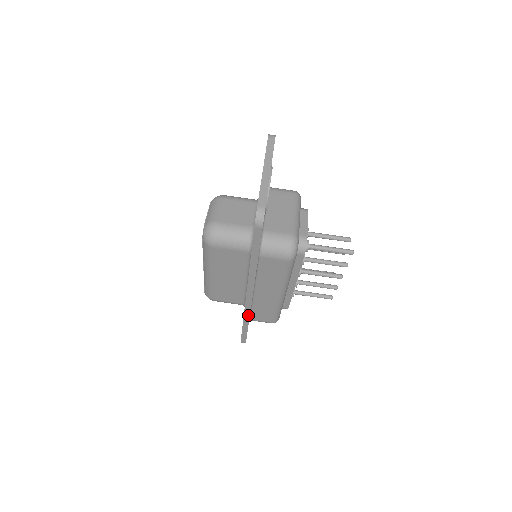
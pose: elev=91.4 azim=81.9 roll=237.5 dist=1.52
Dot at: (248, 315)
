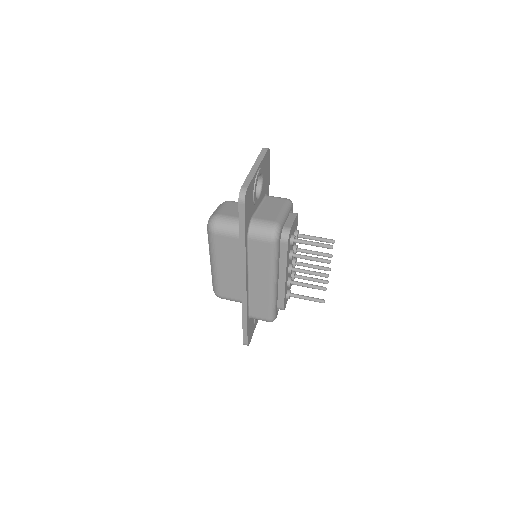
Dot at: (245, 306)
